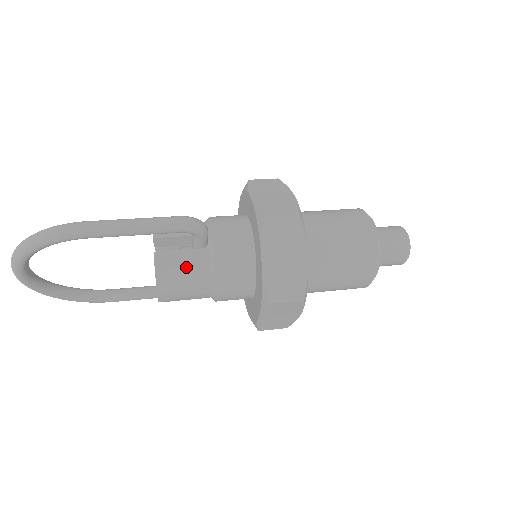
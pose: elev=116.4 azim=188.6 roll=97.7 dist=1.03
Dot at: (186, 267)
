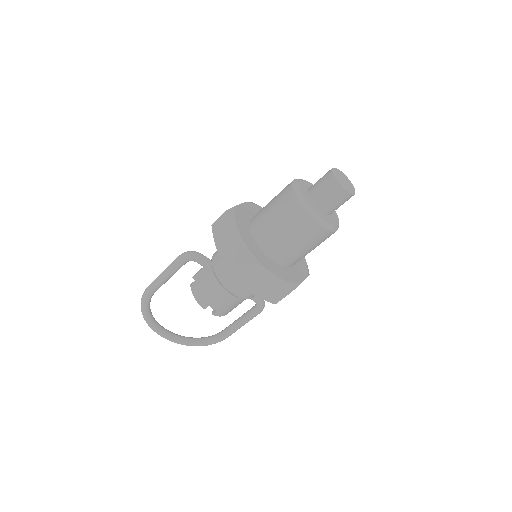
Dot at: (204, 283)
